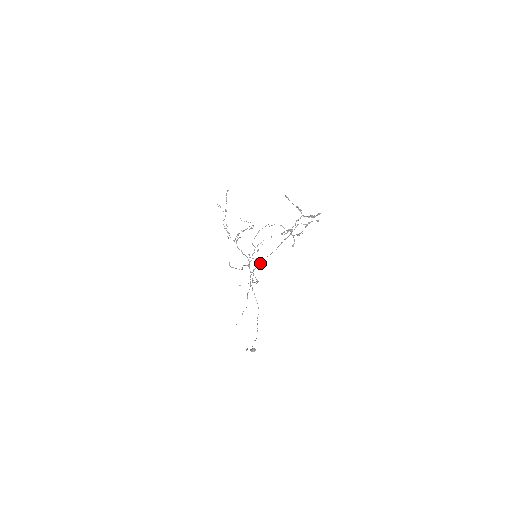
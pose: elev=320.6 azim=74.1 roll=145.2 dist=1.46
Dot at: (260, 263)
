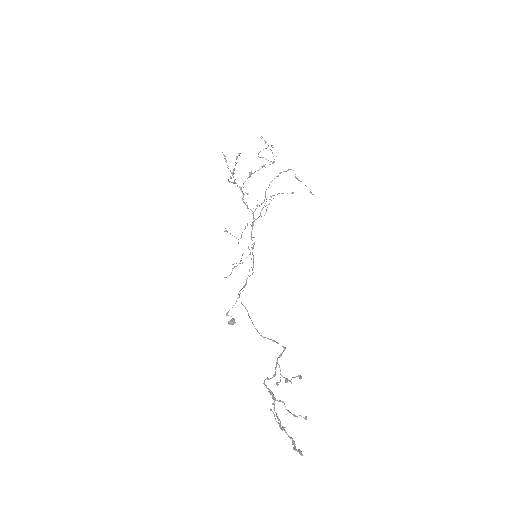
Dot at: (248, 314)
